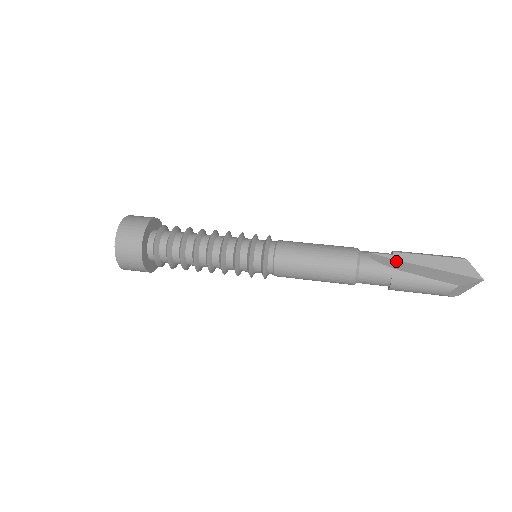
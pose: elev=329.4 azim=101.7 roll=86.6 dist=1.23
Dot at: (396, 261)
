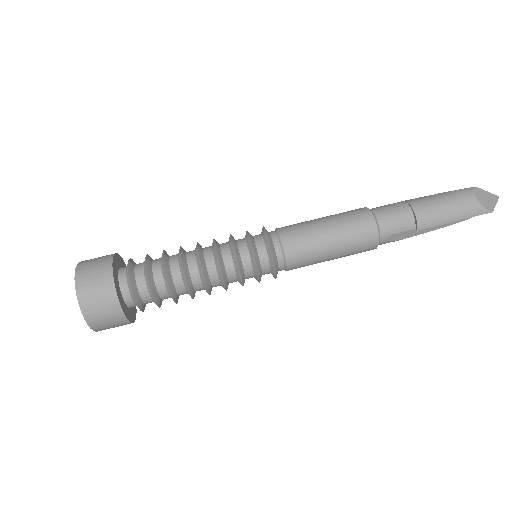
Dot at: occluded
